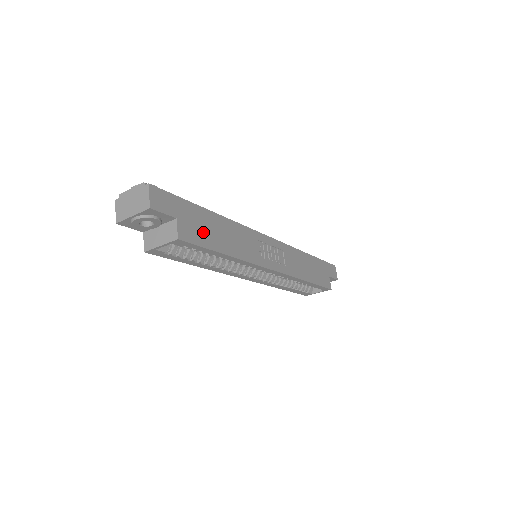
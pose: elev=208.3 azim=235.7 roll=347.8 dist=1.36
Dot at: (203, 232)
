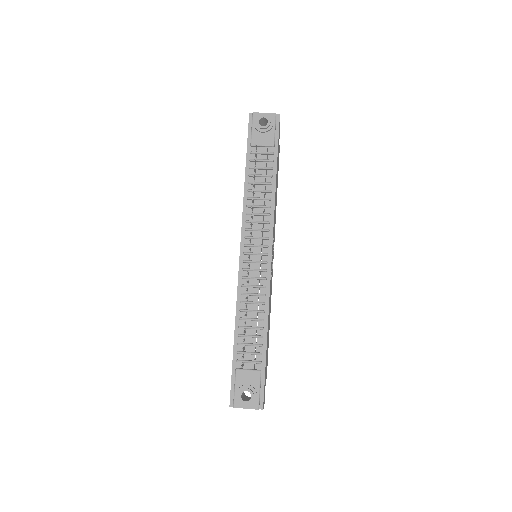
Dot at: (267, 352)
